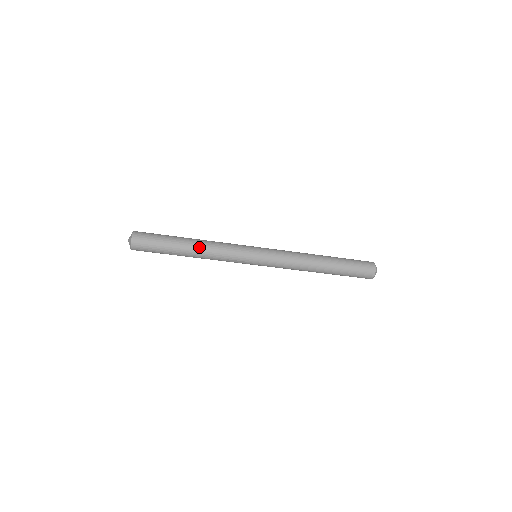
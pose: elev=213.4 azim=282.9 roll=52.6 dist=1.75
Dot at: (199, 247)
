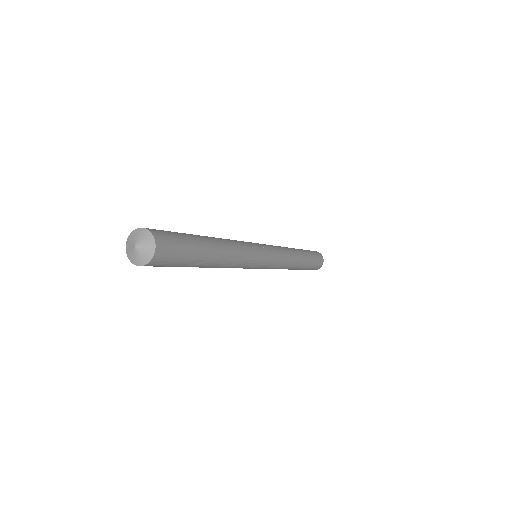
Dot at: (224, 246)
